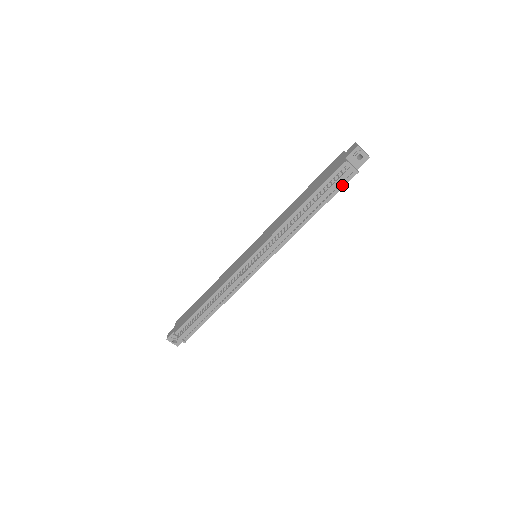
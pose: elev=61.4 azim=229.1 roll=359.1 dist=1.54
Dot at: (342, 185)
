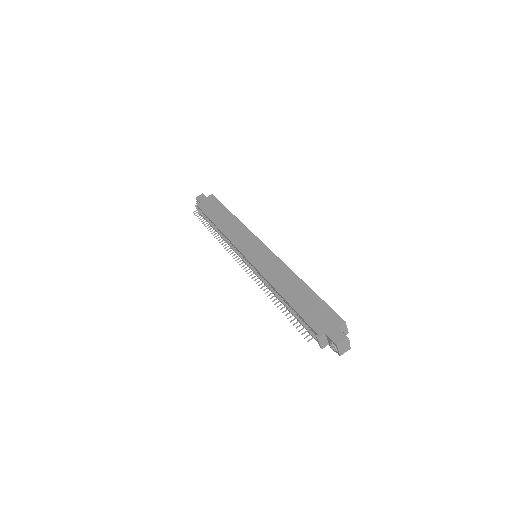
Dot at: occluded
